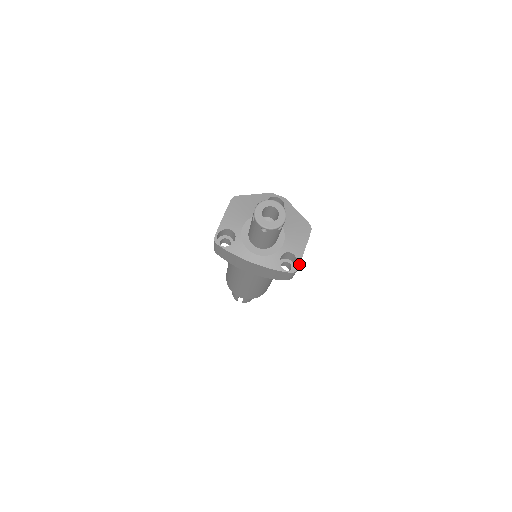
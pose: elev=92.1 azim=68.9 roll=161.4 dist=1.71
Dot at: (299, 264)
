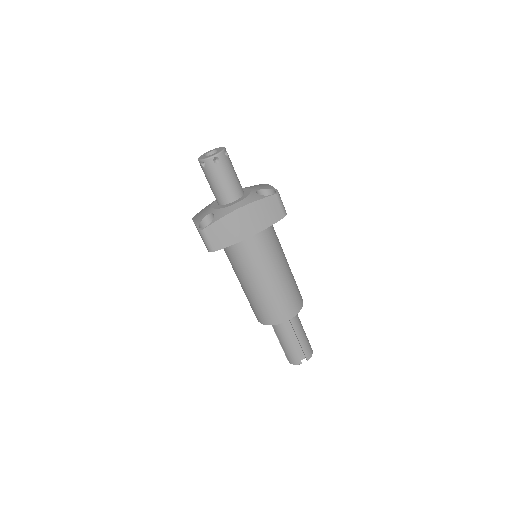
Dot at: (275, 190)
